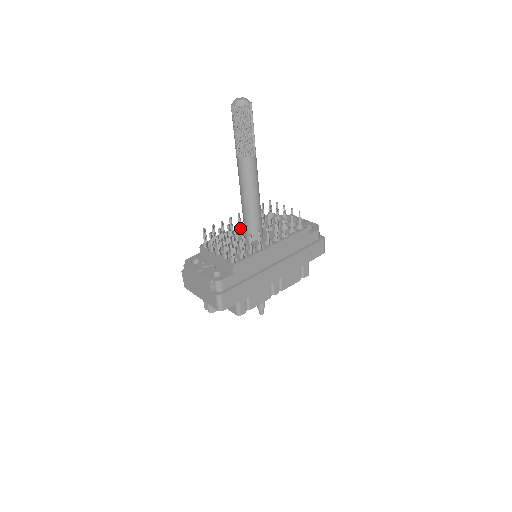
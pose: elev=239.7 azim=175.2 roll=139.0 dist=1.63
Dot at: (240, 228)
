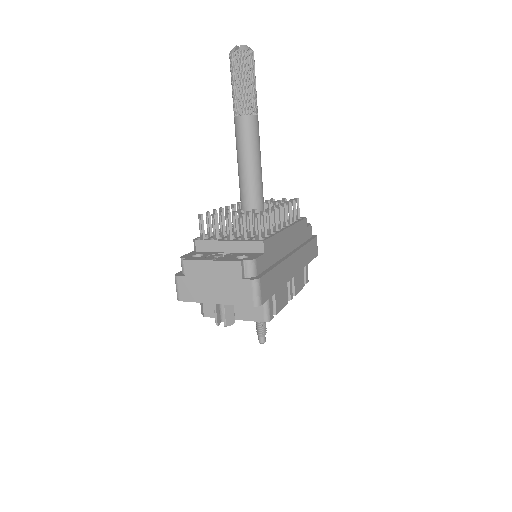
Dot at: (231, 223)
